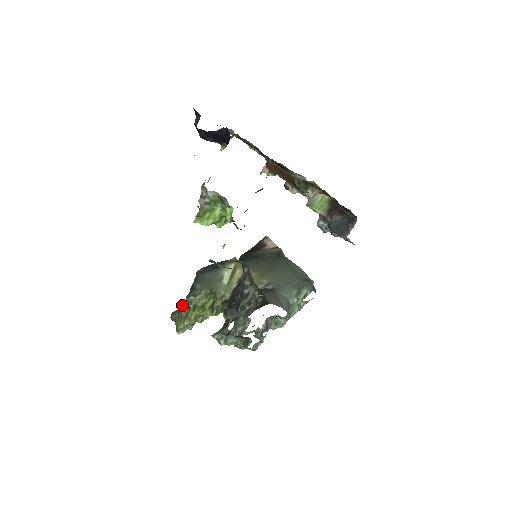
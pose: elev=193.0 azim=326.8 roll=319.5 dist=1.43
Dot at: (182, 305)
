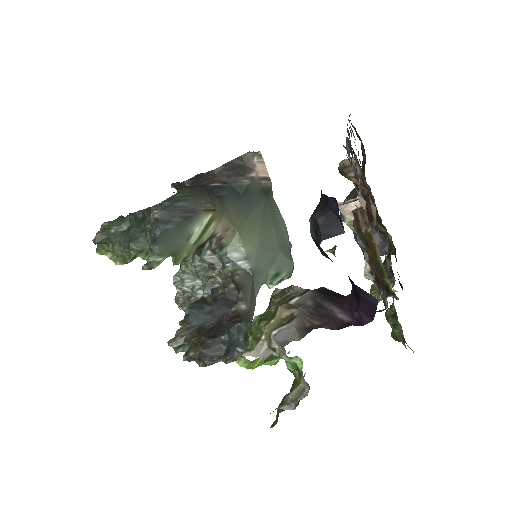
Dot at: (115, 233)
